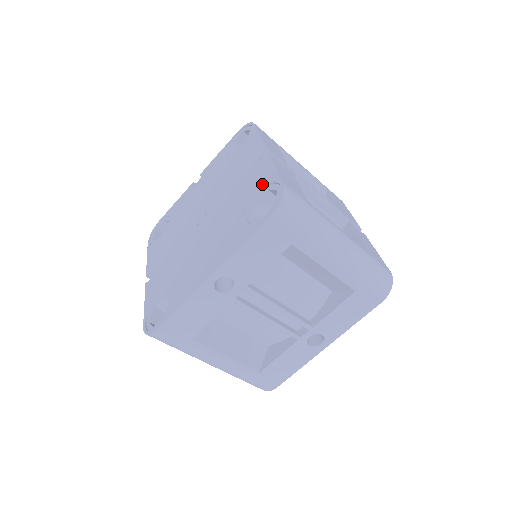
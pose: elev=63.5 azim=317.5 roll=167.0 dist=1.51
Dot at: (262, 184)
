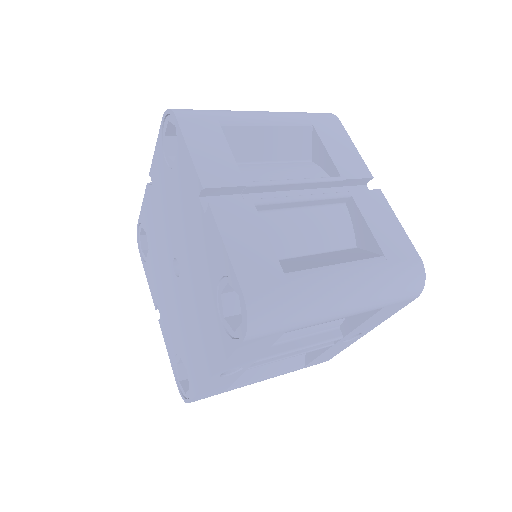
Dot at: (219, 269)
